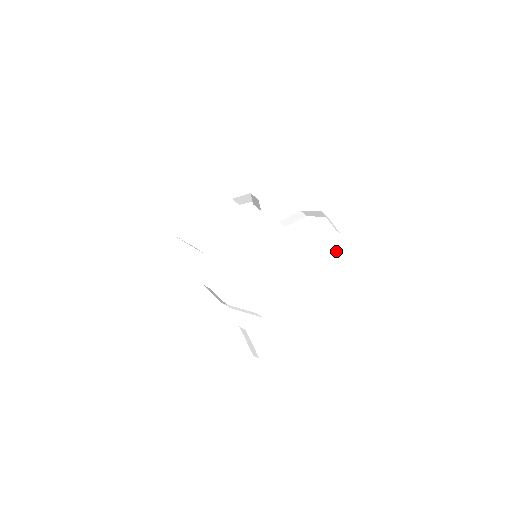
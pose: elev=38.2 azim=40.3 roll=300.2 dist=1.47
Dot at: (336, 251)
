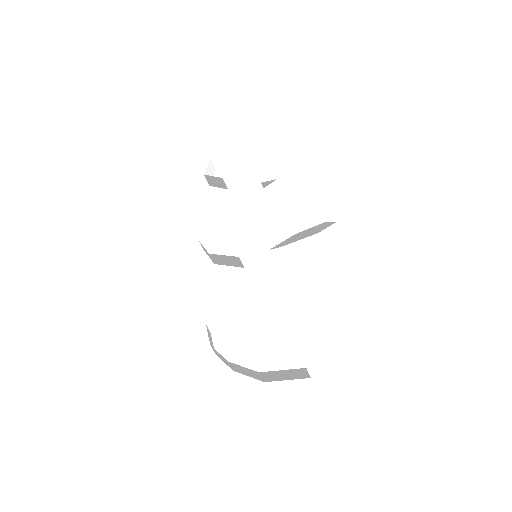
Dot at: (312, 233)
